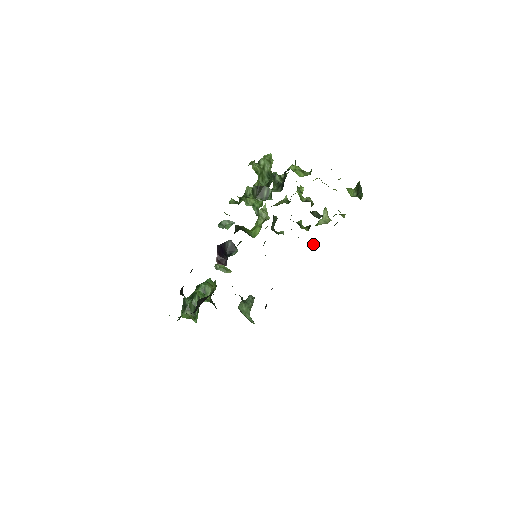
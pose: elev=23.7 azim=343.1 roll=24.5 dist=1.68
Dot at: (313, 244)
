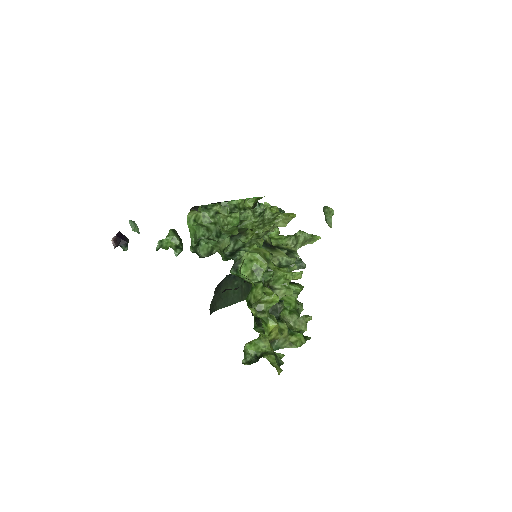
Dot at: occluded
